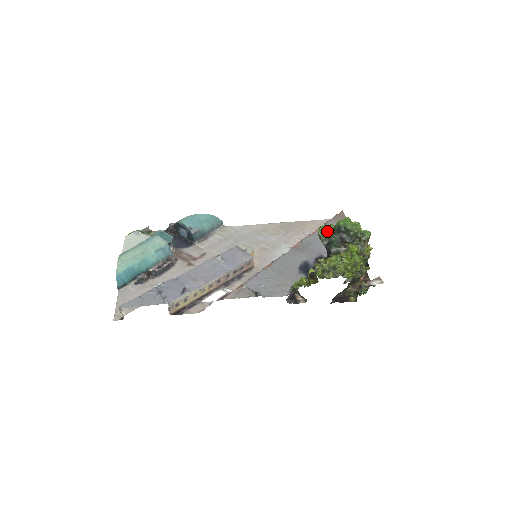
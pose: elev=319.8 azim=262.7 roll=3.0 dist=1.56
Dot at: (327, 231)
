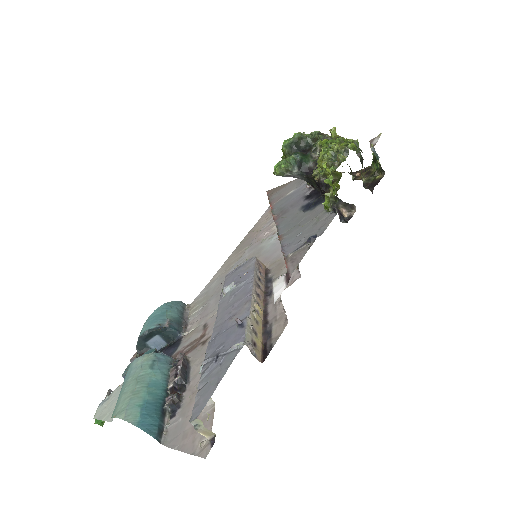
Dot at: (284, 161)
